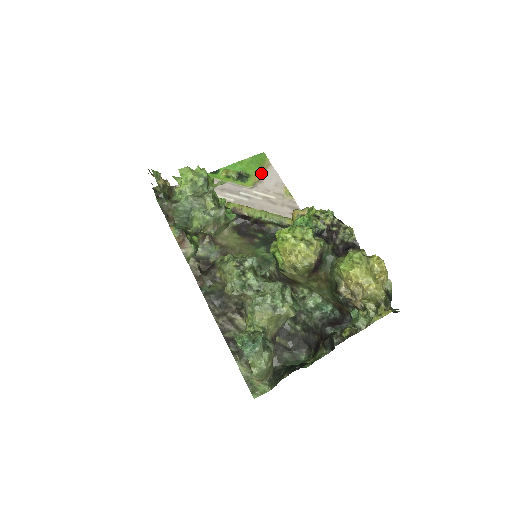
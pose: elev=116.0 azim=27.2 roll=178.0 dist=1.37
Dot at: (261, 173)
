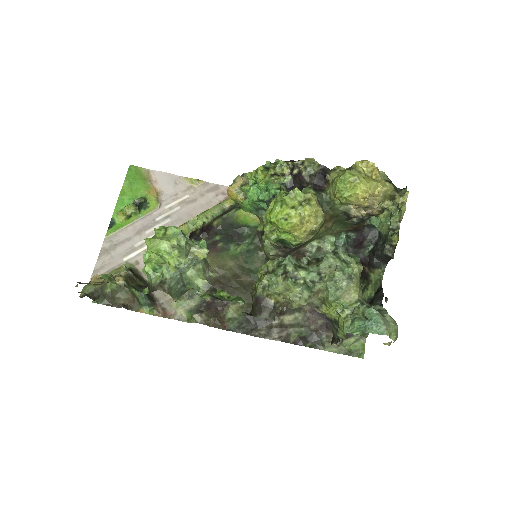
Dot at: (151, 186)
